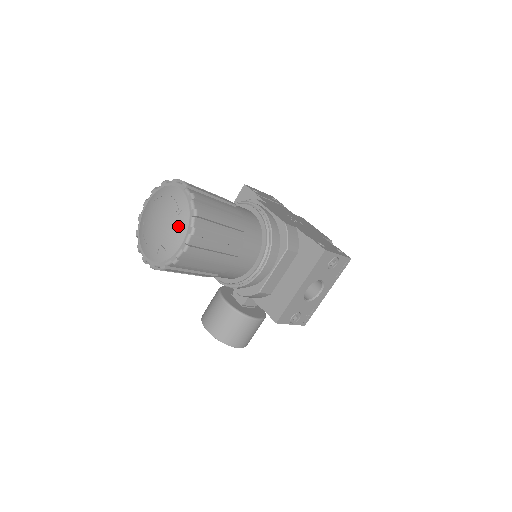
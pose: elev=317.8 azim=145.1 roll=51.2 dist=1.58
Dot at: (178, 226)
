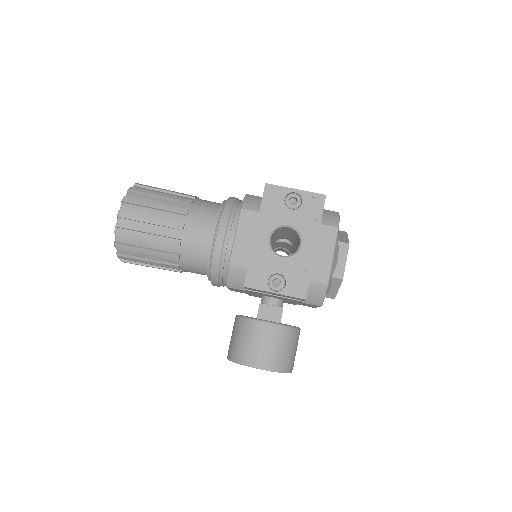
Dot at: occluded
